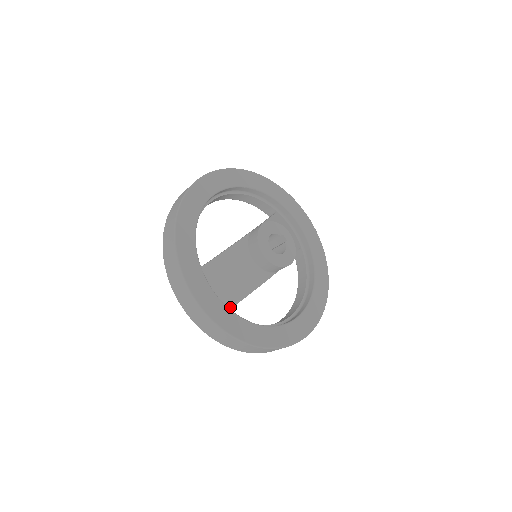
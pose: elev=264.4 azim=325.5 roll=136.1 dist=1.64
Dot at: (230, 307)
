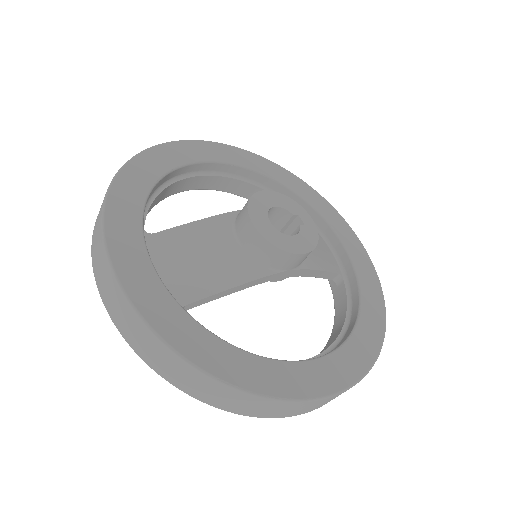
Dot at: (181, 303)
